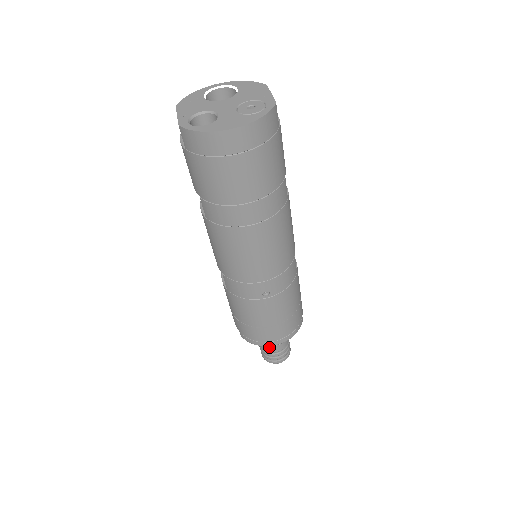
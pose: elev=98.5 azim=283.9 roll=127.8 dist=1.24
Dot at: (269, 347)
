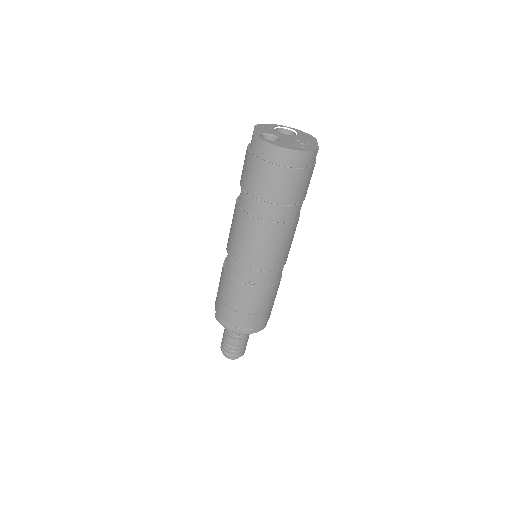
Dot at: (231, 338)
